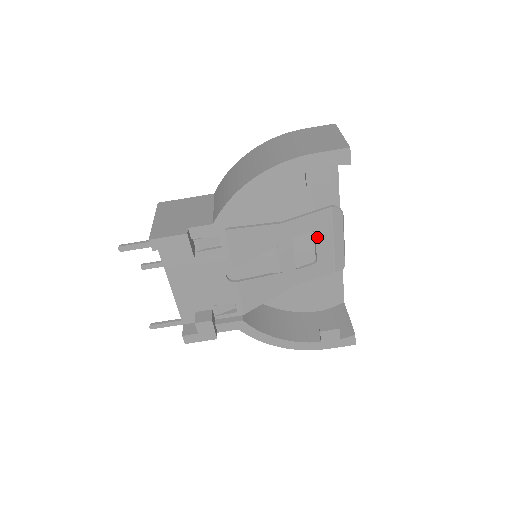
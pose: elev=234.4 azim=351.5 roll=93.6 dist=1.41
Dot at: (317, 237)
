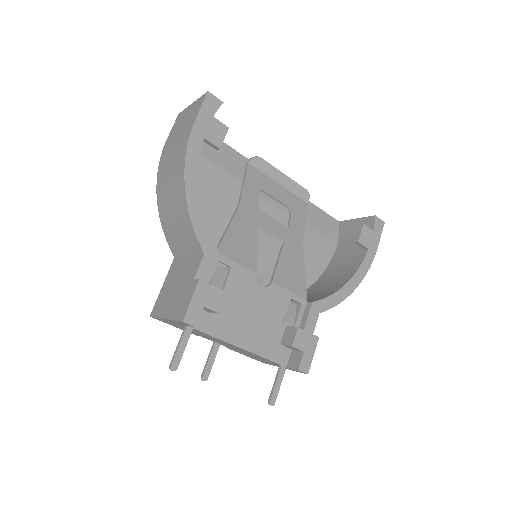
Dot at: (268, 192)
